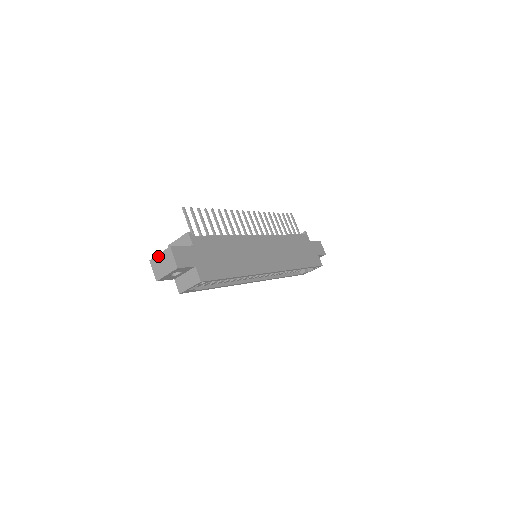
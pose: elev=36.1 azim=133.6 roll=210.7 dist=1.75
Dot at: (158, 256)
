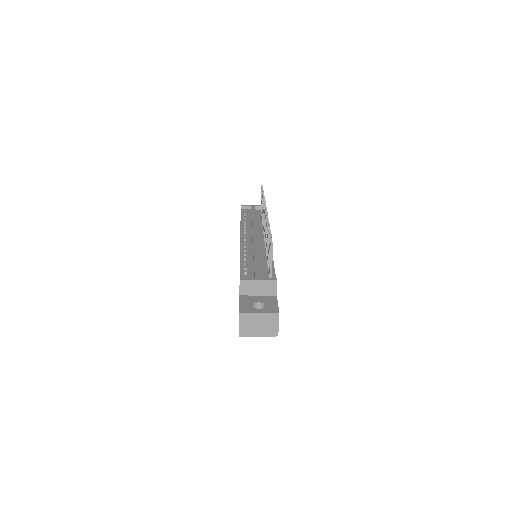
Dot at: (256, 314)
